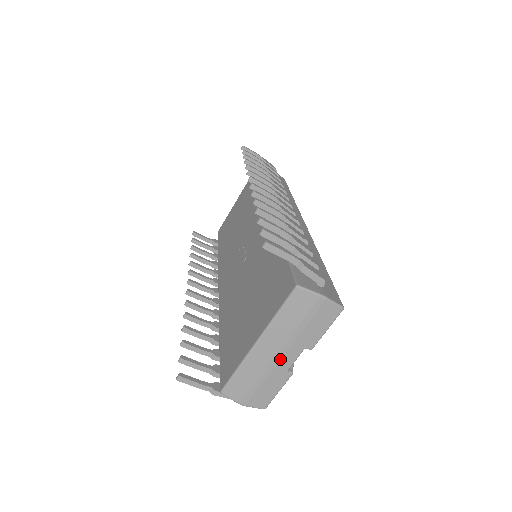
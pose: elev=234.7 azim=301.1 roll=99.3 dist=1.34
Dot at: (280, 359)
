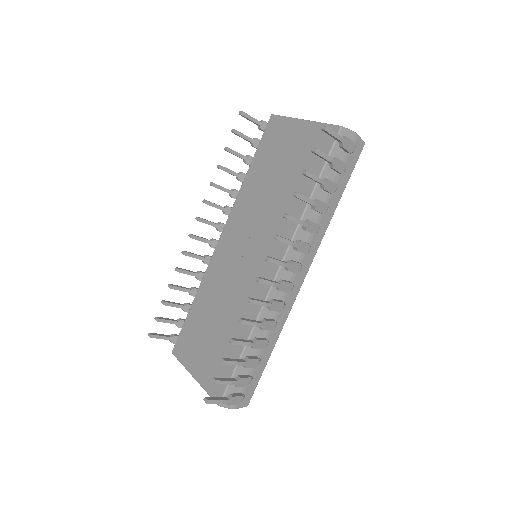
Dot at: occluded
